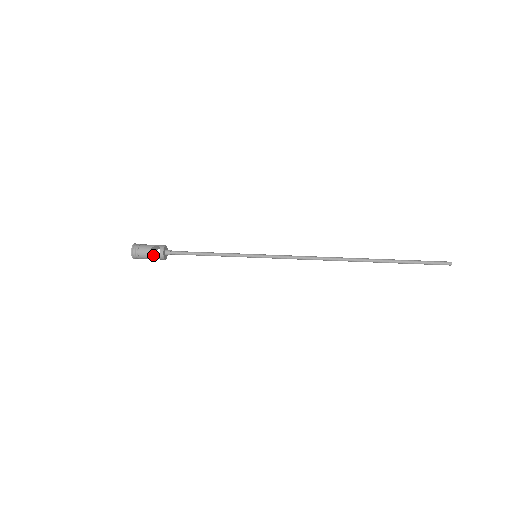
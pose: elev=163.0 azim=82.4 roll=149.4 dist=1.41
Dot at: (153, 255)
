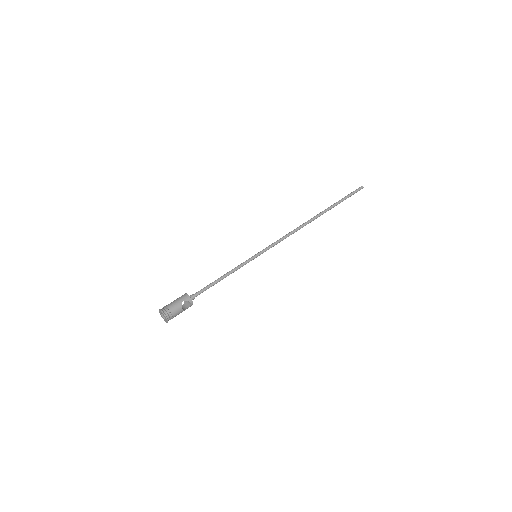
Dot at: occluded
